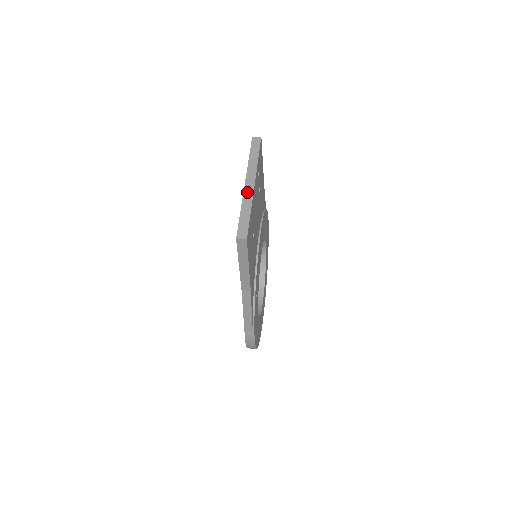
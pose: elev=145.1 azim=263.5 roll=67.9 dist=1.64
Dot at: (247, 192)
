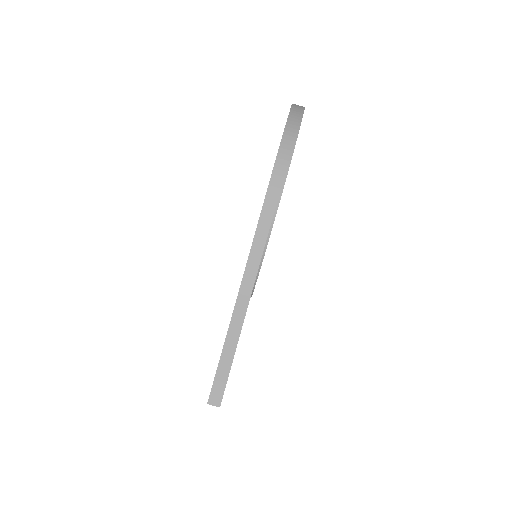
Dot at: occluded
